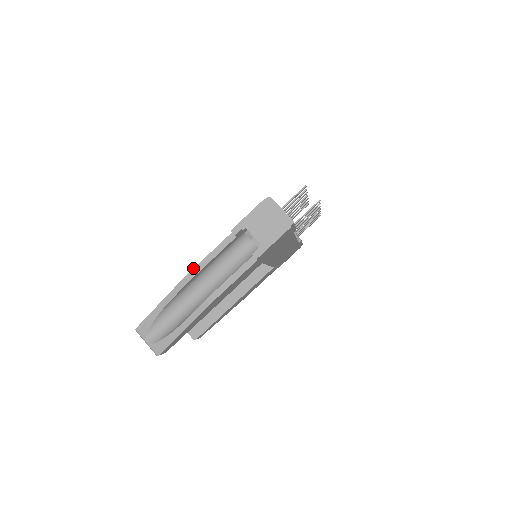
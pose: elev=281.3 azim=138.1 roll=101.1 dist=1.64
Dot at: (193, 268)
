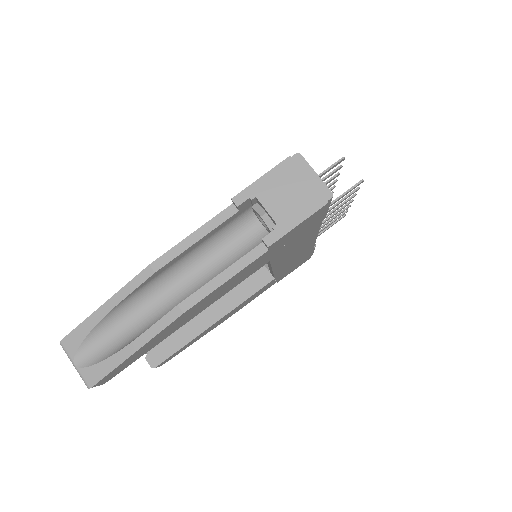
Dot at: occluded
